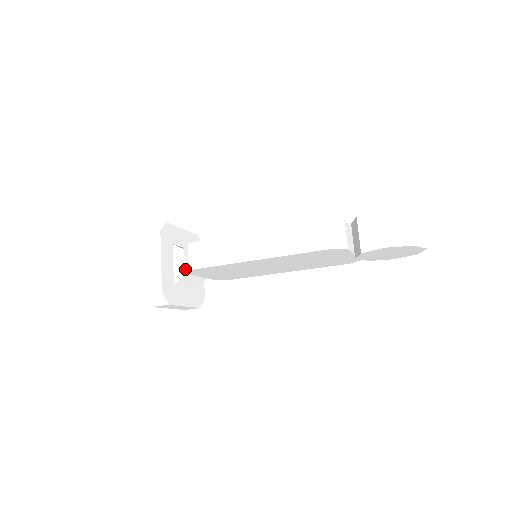
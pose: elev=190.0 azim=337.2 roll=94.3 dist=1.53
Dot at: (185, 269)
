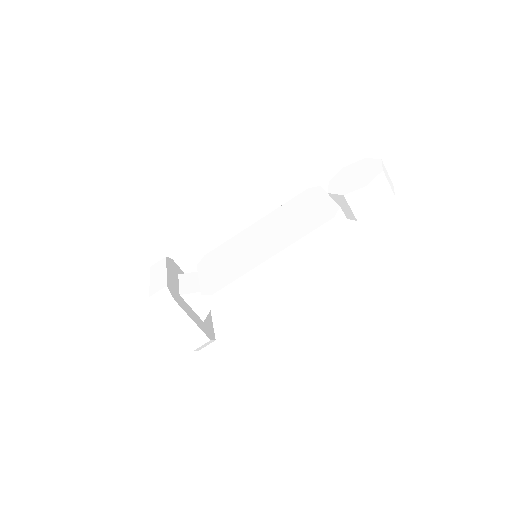
Dot at: (215, 310)
